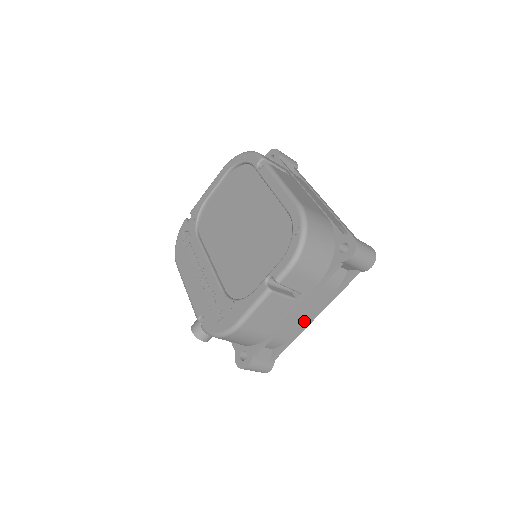
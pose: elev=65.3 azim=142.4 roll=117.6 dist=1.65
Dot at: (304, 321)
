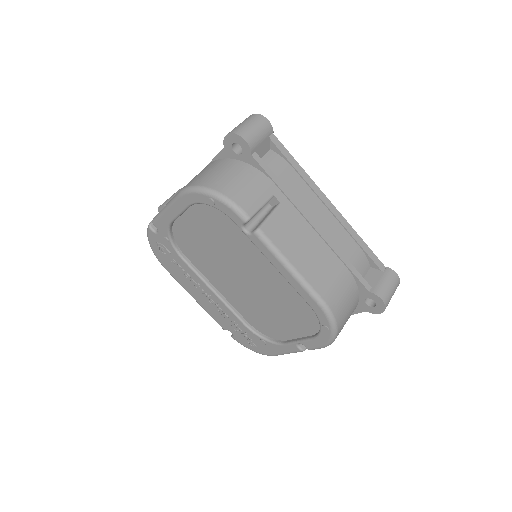
Dot at: occluded
